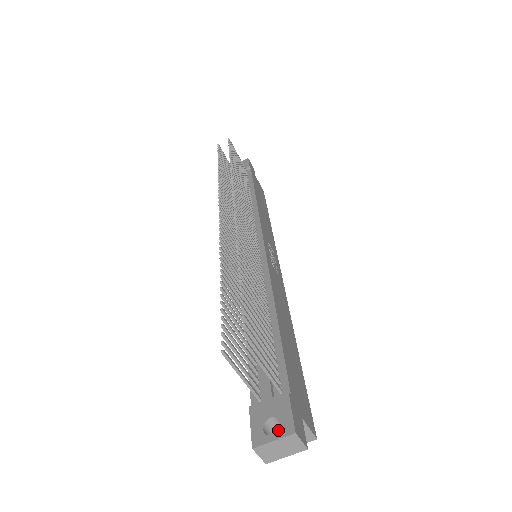
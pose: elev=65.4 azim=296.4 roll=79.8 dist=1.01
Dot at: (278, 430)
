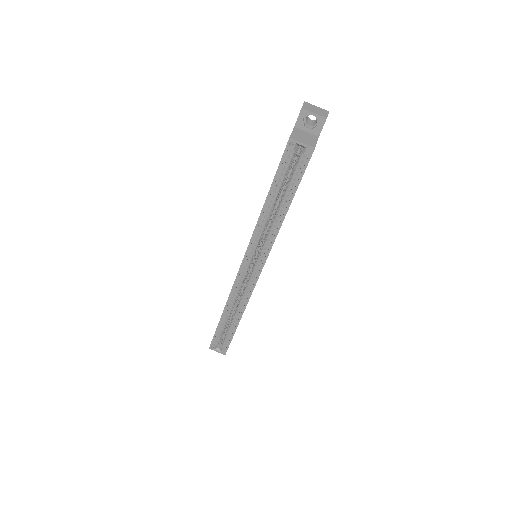
Dot at: (308, 124)
